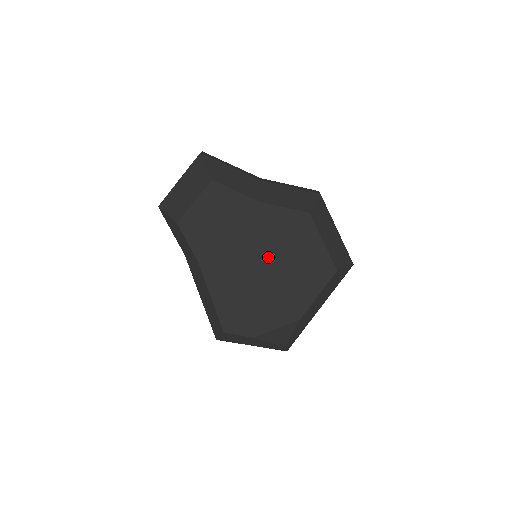
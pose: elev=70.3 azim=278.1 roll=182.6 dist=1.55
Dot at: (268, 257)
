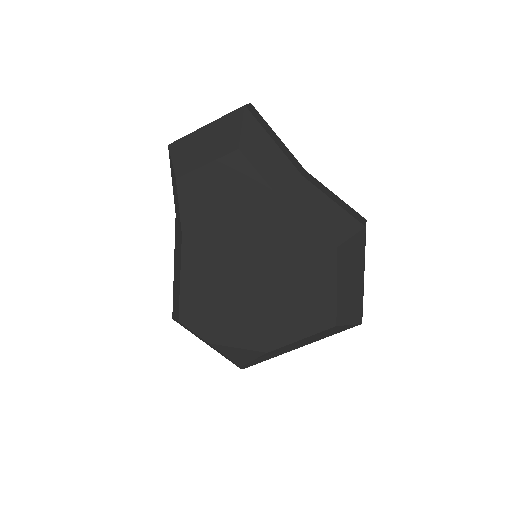
Dot at: (264, 270)
